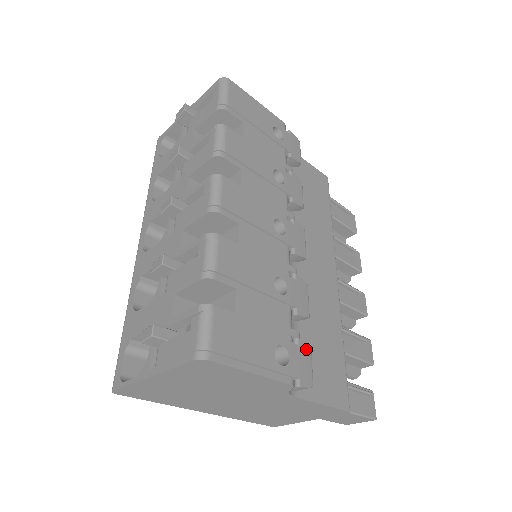
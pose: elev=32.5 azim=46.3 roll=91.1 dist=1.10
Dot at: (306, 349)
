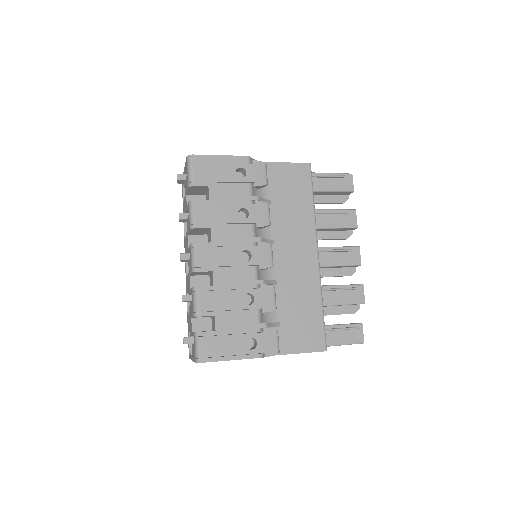
Dot at: (272, 332)
